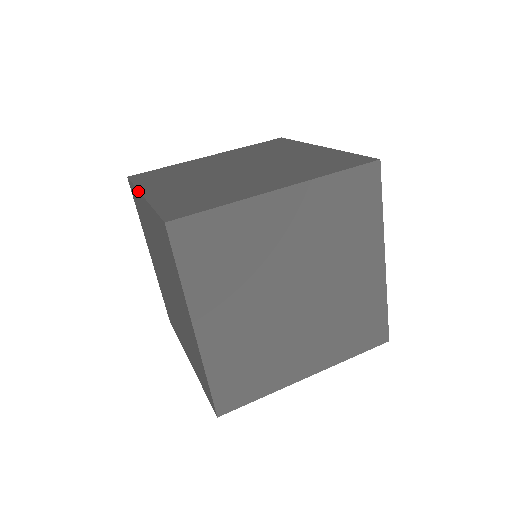
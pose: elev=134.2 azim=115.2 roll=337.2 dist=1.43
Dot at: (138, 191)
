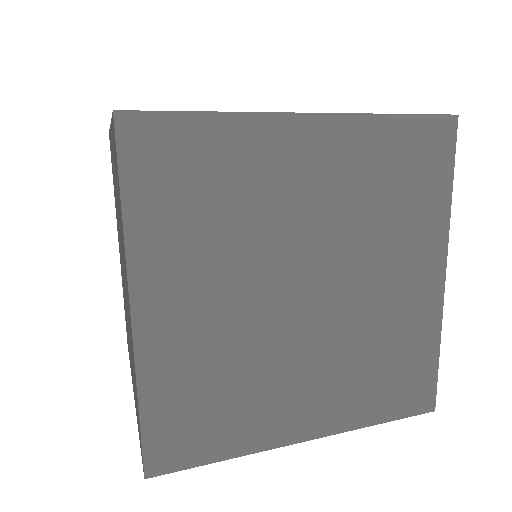
Dot at: occluded
